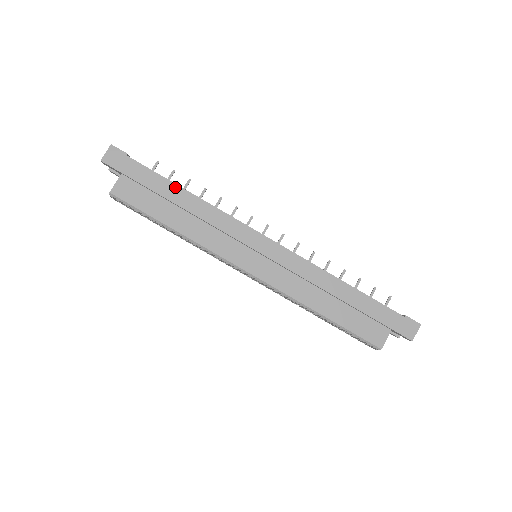
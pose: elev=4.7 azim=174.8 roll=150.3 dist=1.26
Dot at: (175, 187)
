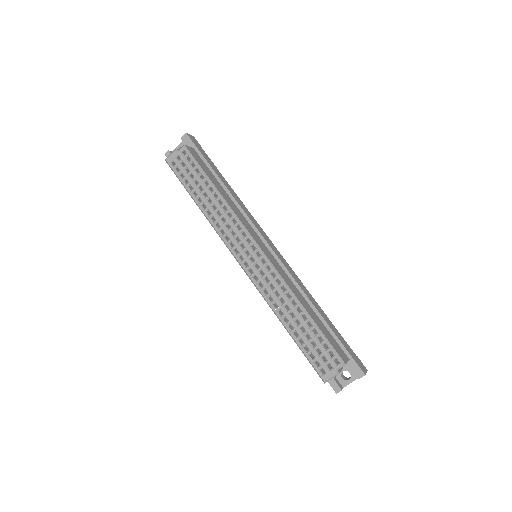
Dot at: (225, 180)
